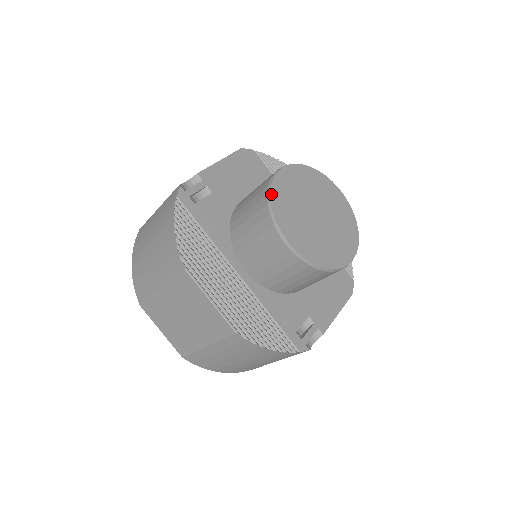
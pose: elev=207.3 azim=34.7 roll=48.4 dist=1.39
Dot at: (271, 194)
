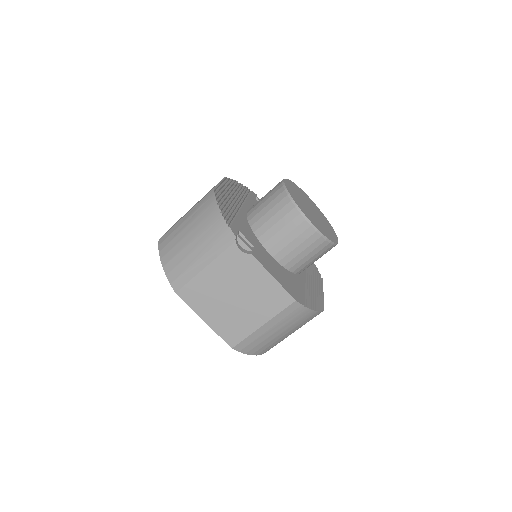
Dot at: (296, 185)
